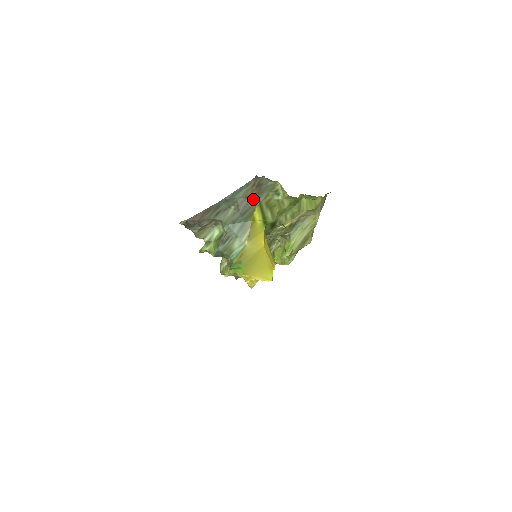
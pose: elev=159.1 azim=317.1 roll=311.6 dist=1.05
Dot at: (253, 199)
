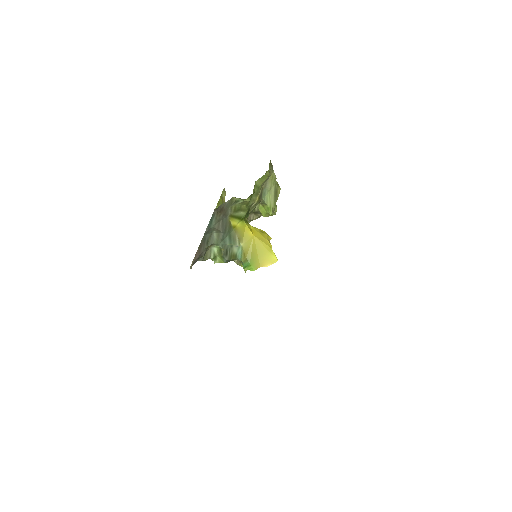
Dot at: (224, 218)
